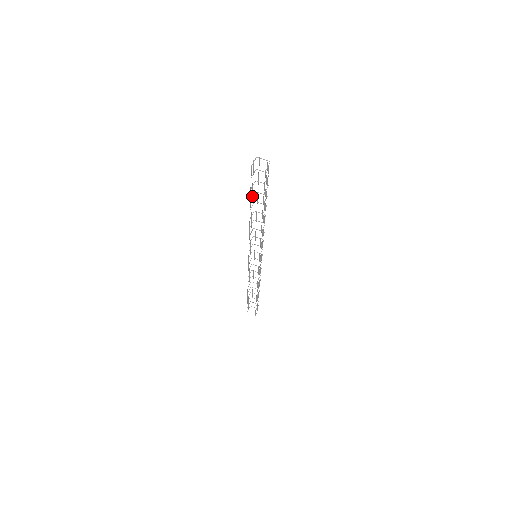
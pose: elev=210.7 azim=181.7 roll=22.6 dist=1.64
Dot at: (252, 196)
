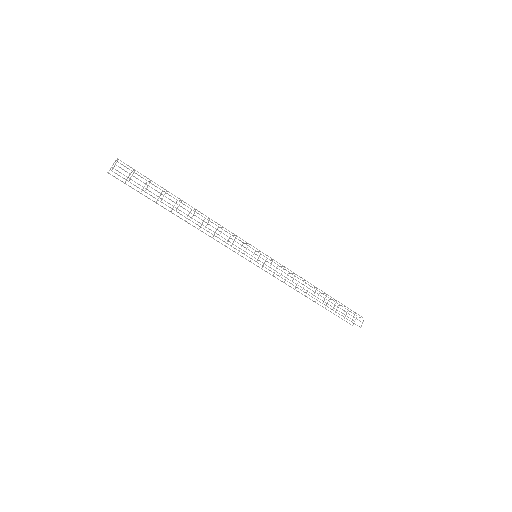
Dot at: (158, 198)
